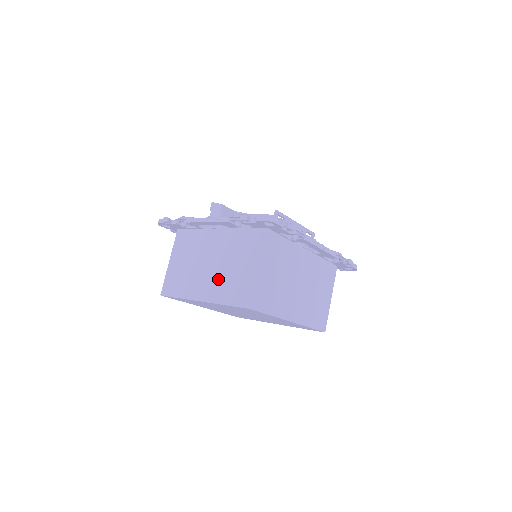
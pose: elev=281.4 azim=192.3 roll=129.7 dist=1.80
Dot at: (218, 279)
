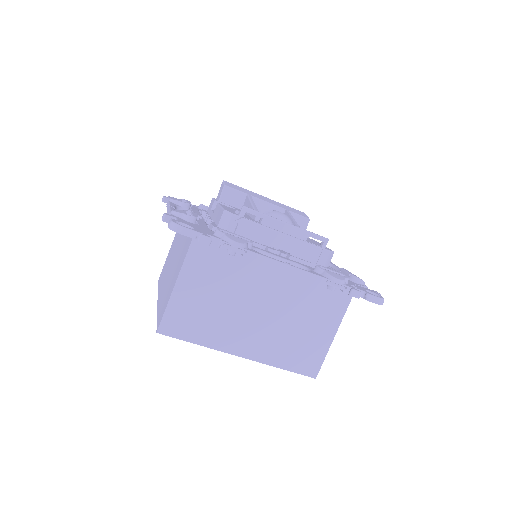
Dot at: (167, 283)
